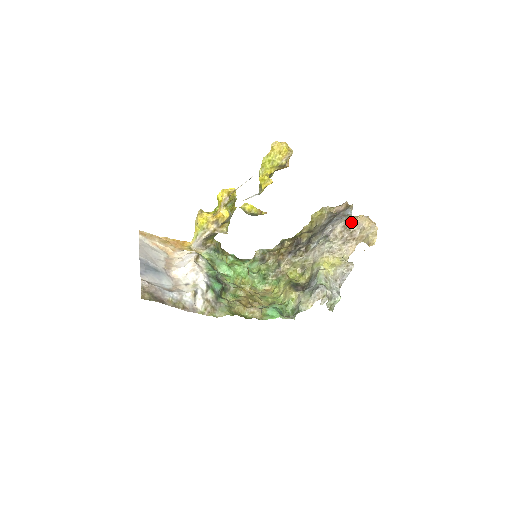
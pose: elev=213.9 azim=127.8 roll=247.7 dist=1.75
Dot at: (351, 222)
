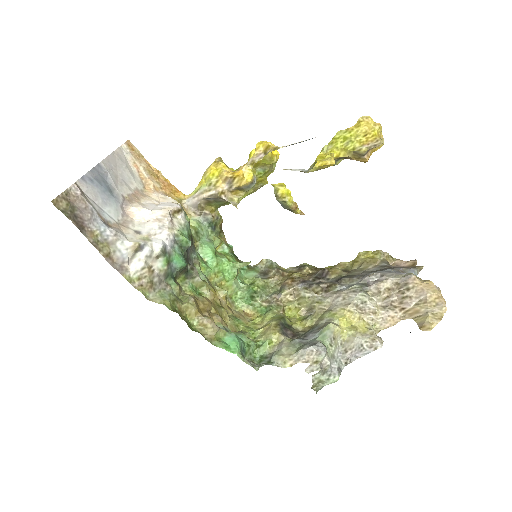
Dot at: (411, 283)
